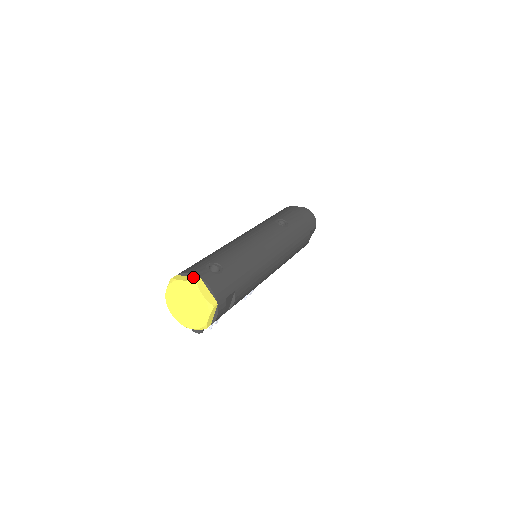
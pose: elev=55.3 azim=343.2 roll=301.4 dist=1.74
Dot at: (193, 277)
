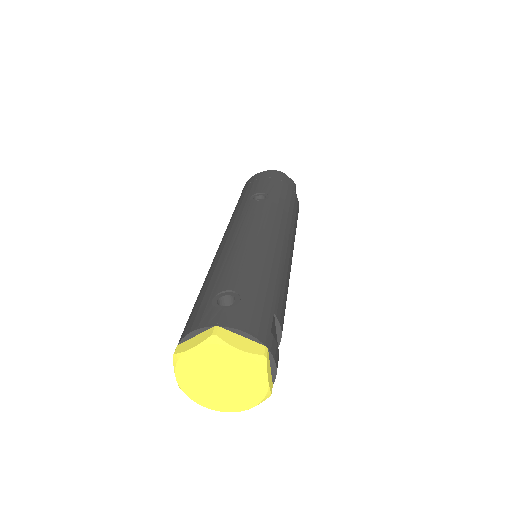
Dot at: (206, 332)
